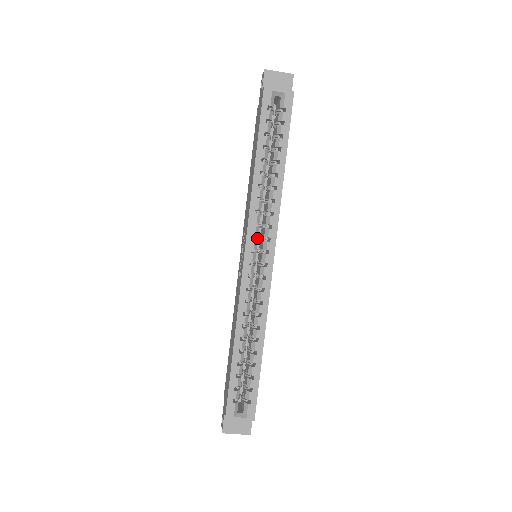
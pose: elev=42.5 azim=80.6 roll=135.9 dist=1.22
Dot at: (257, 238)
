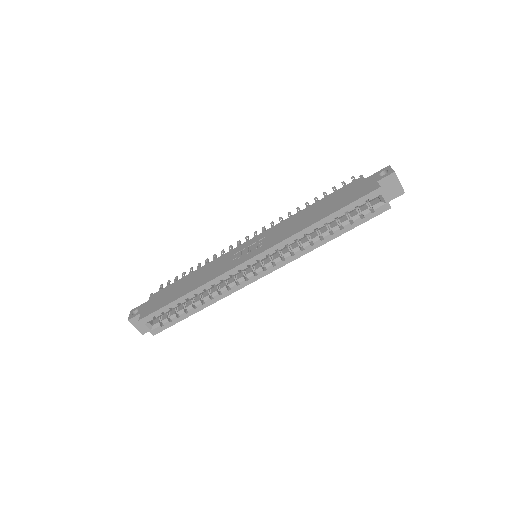
Dot at: occluded
